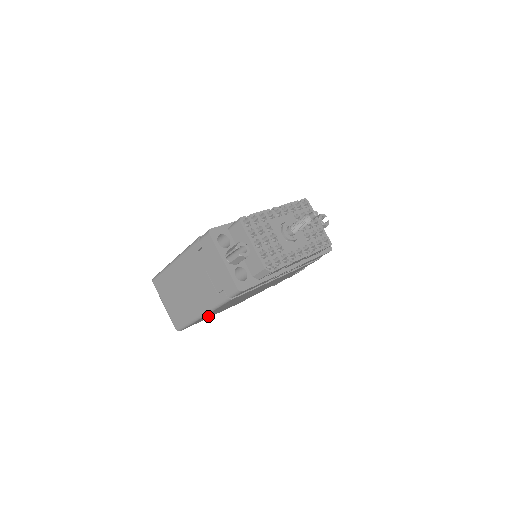
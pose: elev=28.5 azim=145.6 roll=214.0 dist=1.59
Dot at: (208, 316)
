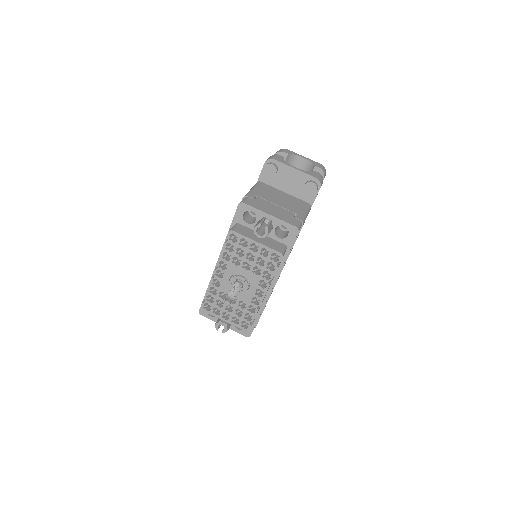
Dot at: occluded
